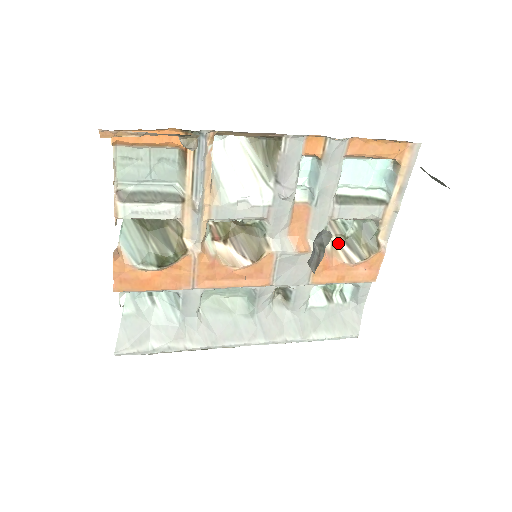
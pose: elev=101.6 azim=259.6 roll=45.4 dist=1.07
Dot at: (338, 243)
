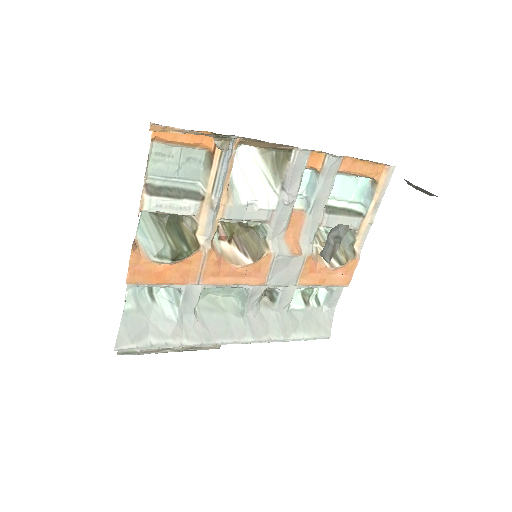
Dot at: (321, 249)
